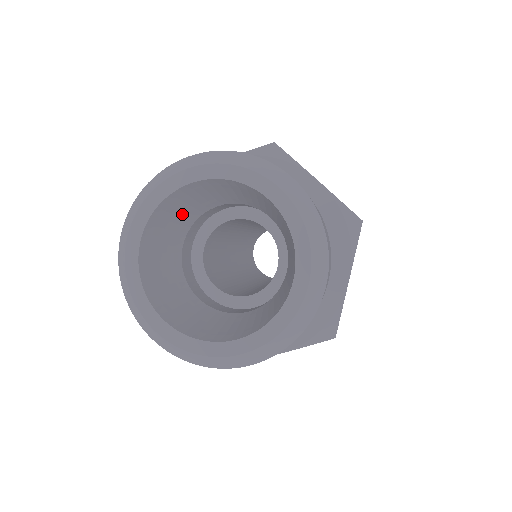
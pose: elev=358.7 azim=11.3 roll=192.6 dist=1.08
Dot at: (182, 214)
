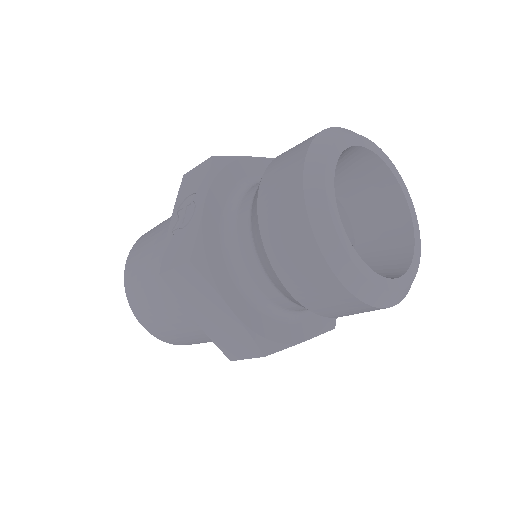
Dot at: occluded
